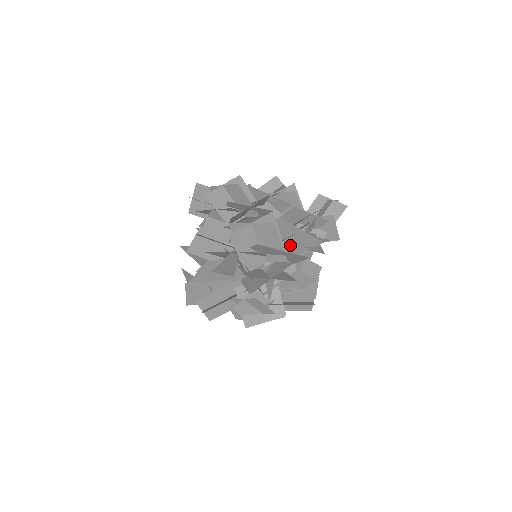
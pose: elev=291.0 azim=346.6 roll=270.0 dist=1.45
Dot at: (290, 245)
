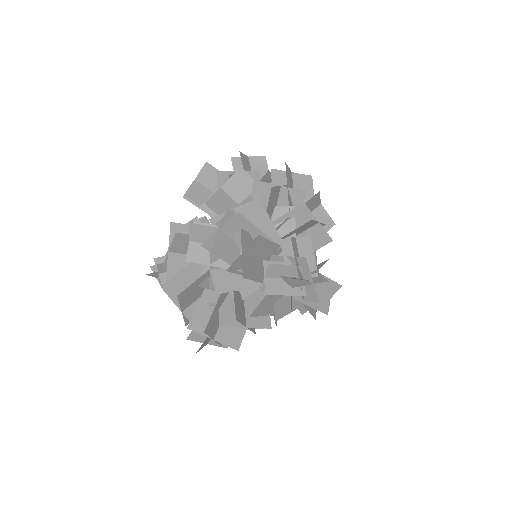
Dot at: occluded
